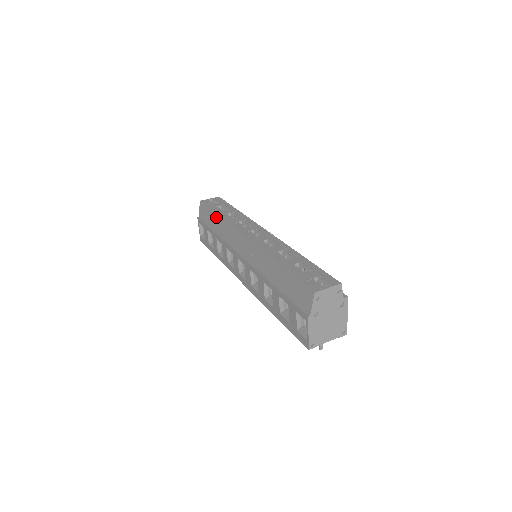
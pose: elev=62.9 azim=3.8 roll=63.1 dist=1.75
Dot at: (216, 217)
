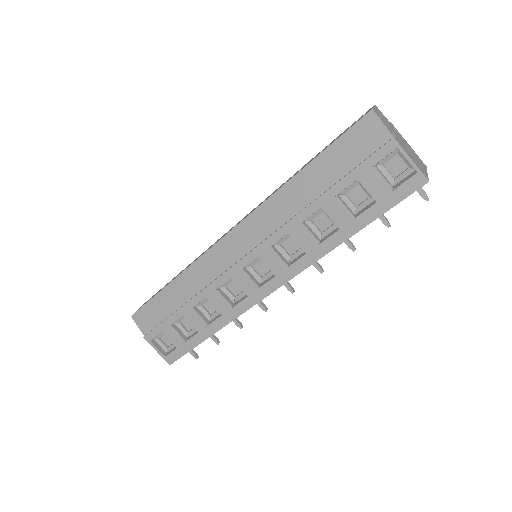
Dot at: (170, 288)
